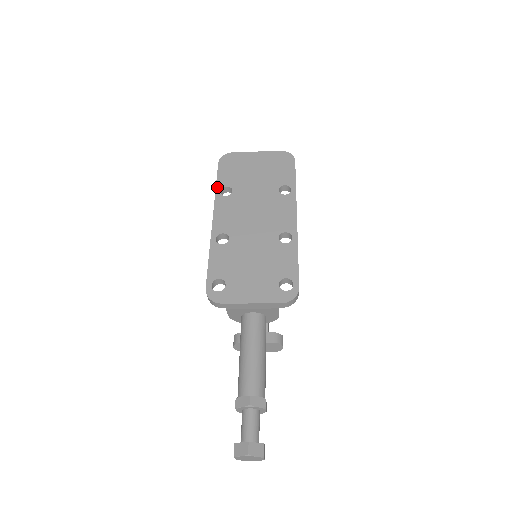
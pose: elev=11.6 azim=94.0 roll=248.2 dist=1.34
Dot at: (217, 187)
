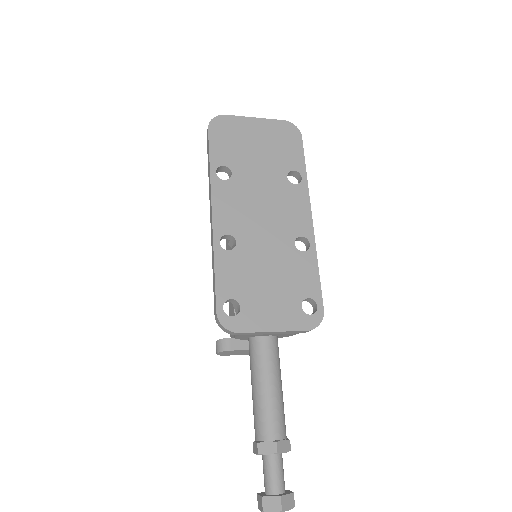
Dot at: (211, 166)
